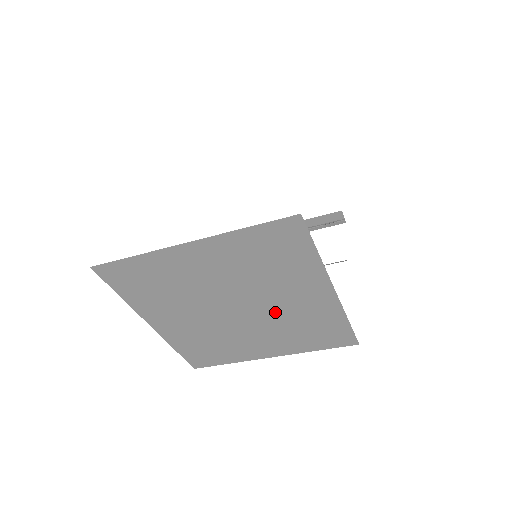
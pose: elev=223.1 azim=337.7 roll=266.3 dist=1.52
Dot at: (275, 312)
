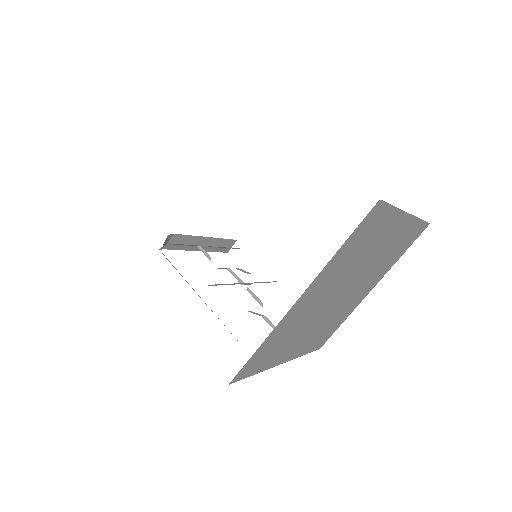
Dot at: (343, 304)
